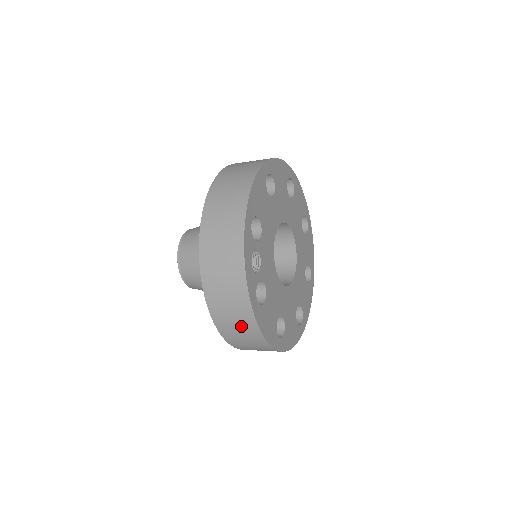
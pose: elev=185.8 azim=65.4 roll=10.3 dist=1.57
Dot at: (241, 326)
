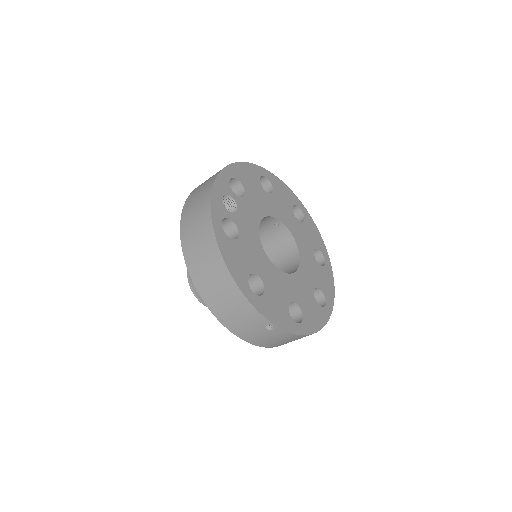
Dot at: (205, 253)
